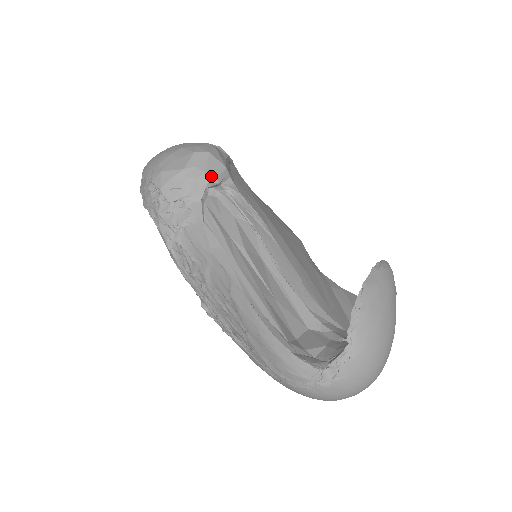
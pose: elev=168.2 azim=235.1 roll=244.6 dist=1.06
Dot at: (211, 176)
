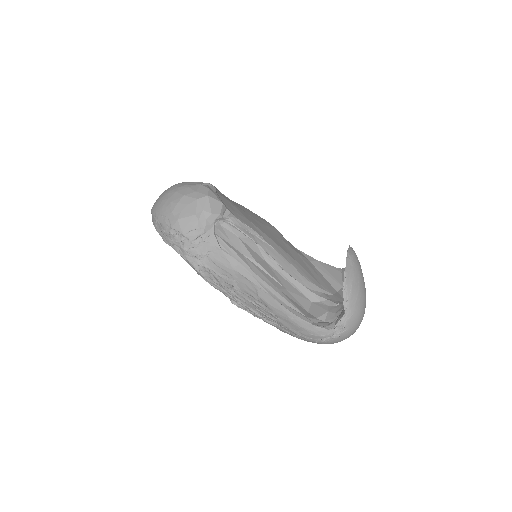
Dot at: (216, 214)
